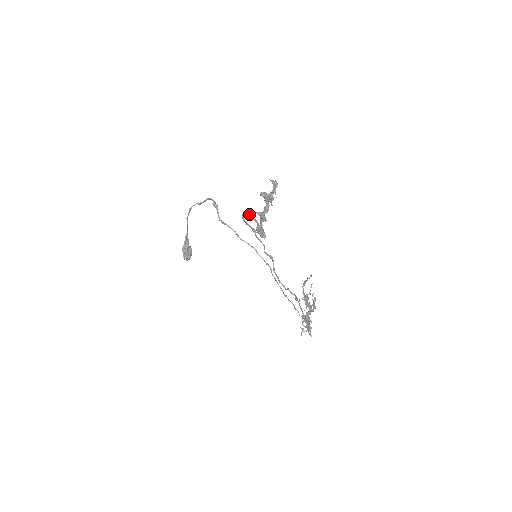
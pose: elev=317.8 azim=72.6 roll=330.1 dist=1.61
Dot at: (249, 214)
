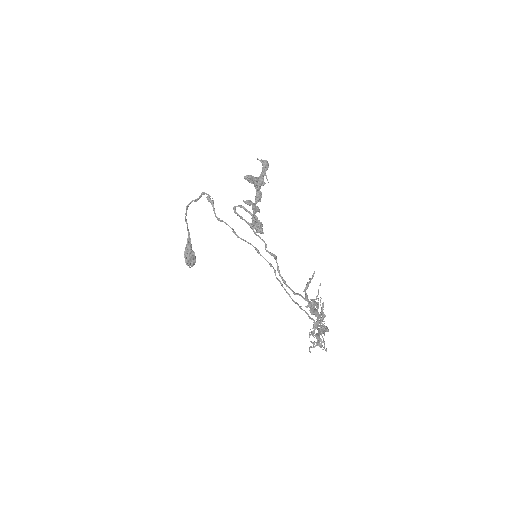
Dot at: (241, 205)
